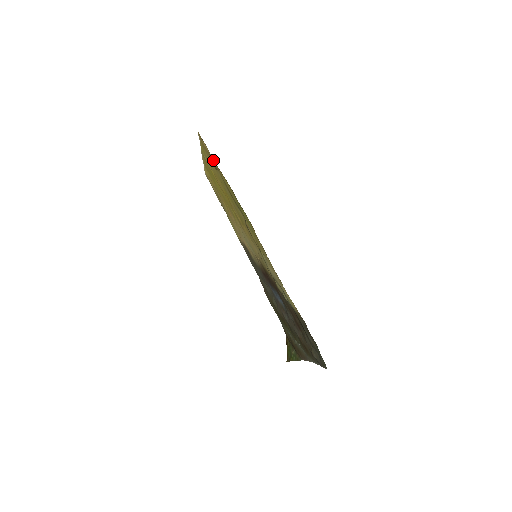
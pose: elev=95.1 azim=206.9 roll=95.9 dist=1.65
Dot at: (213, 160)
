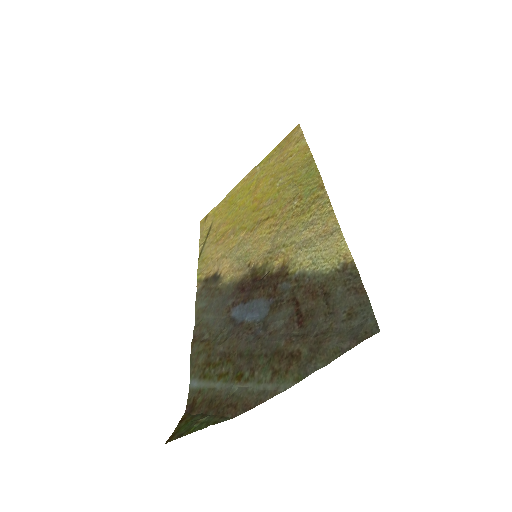
Dot at: (302, 140)
